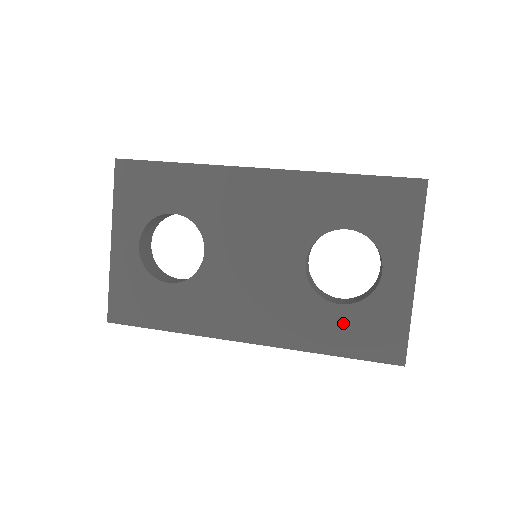
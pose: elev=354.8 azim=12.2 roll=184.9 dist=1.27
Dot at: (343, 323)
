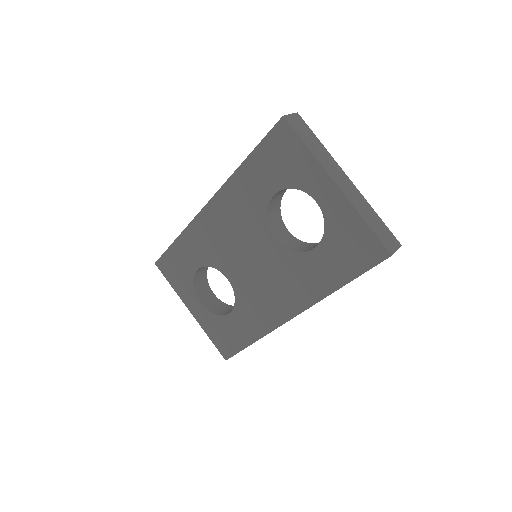
Dot at: (328, 258)
